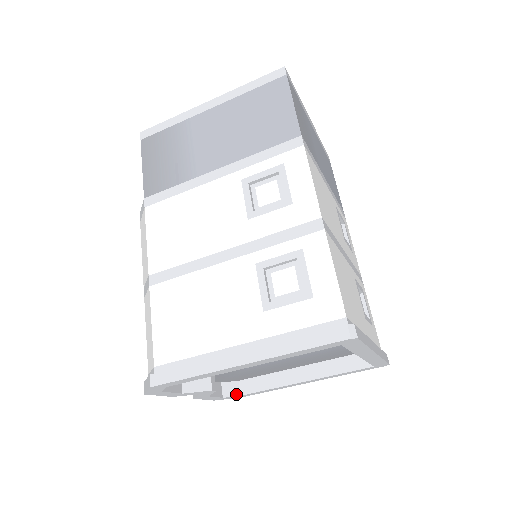
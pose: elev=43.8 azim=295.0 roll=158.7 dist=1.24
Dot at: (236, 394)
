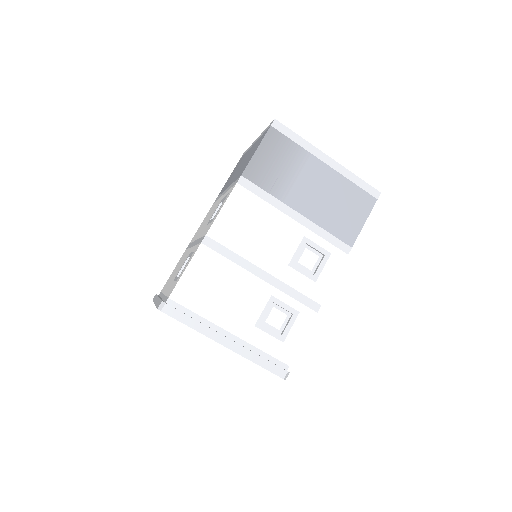
Dot at: occluded
